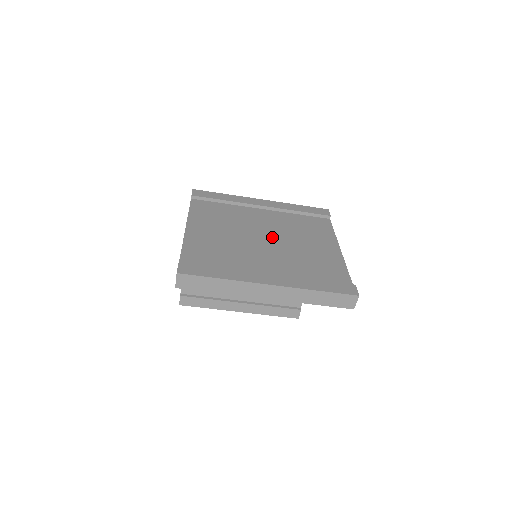
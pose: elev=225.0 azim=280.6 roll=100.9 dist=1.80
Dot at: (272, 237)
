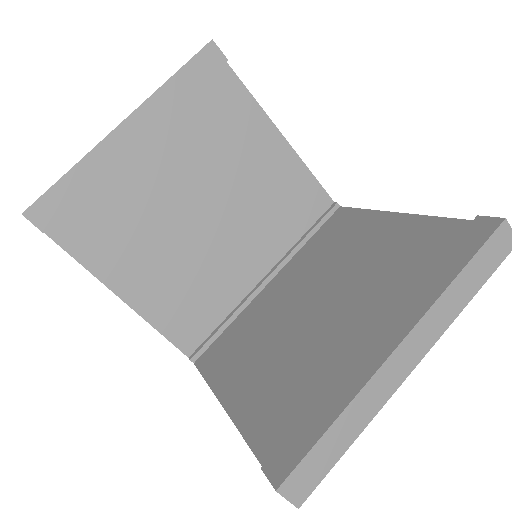
Dot at: occluded
